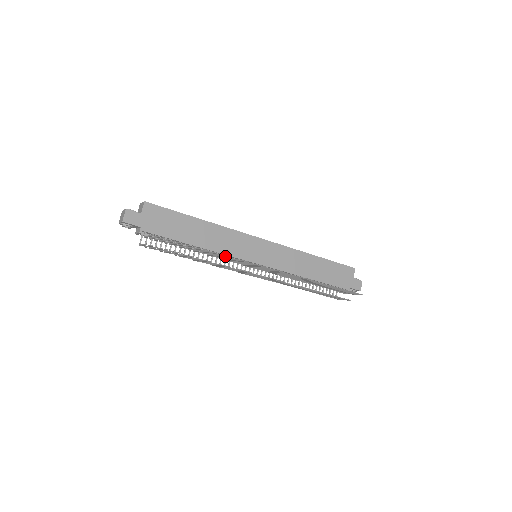
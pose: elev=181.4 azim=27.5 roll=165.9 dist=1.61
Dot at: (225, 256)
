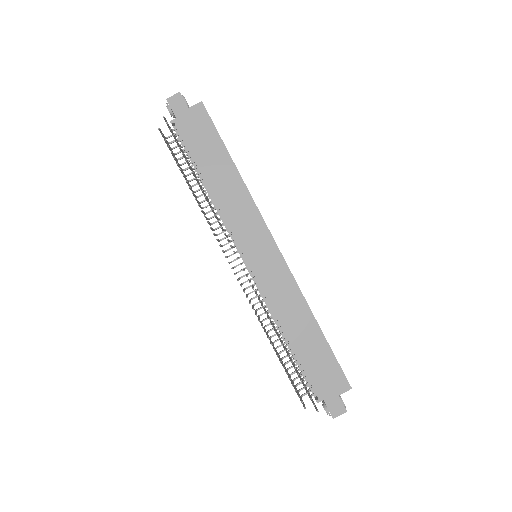
Dot at: occluded
